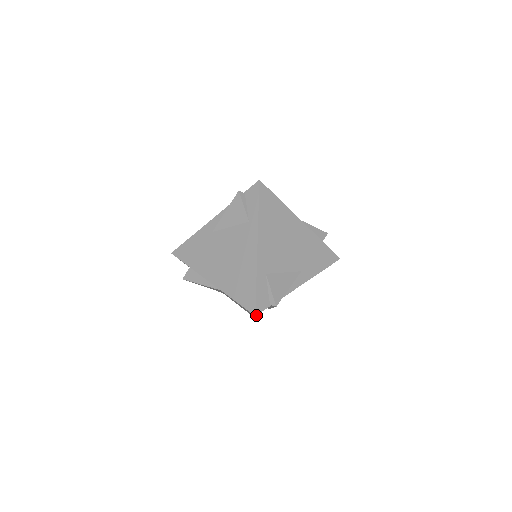
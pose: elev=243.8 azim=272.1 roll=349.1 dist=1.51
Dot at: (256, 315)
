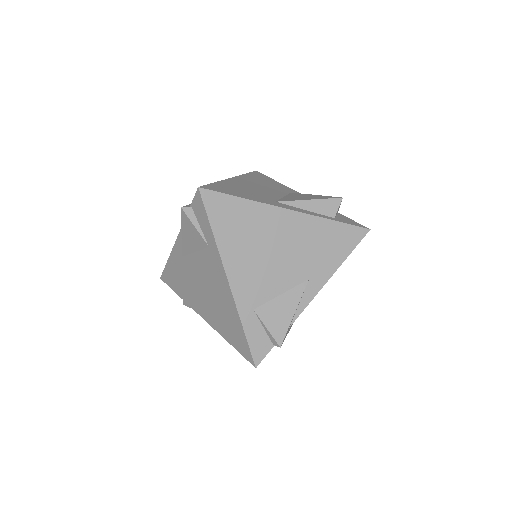
Dot at: (256, 366)
